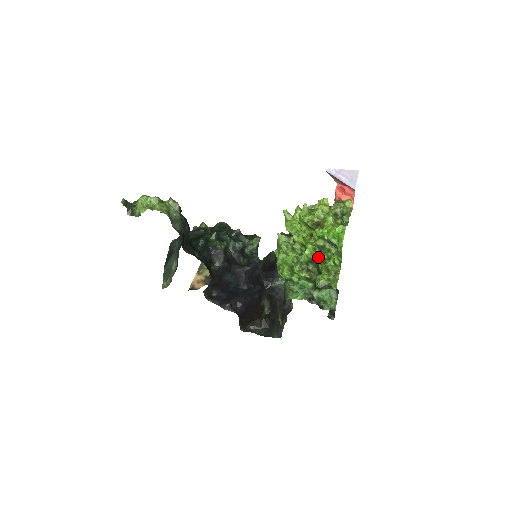
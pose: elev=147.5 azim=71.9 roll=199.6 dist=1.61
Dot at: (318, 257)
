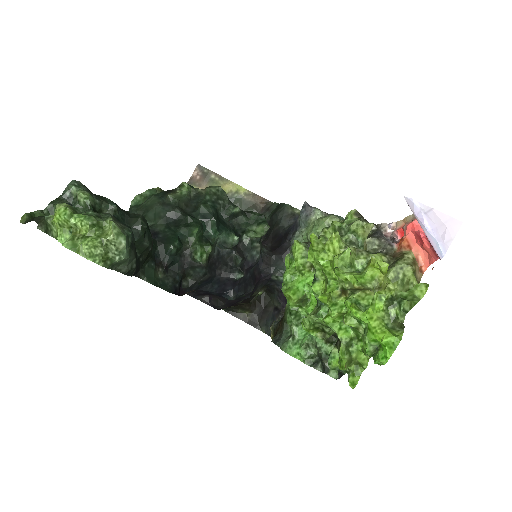
Dot at: (342, 335)
